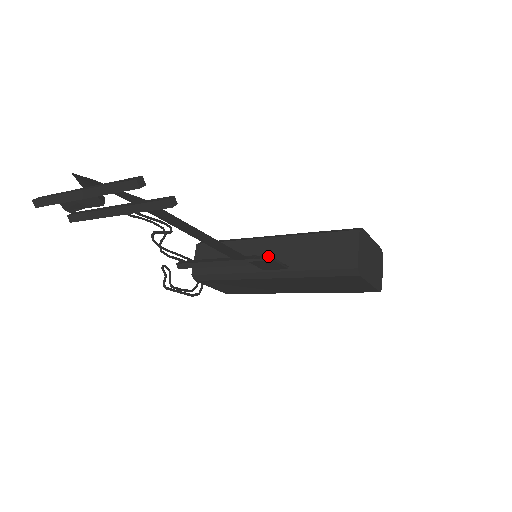
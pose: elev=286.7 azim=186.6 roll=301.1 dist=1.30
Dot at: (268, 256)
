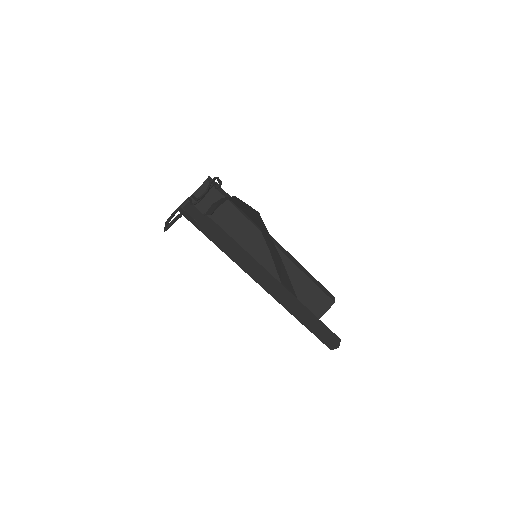
Dot at: occluded
